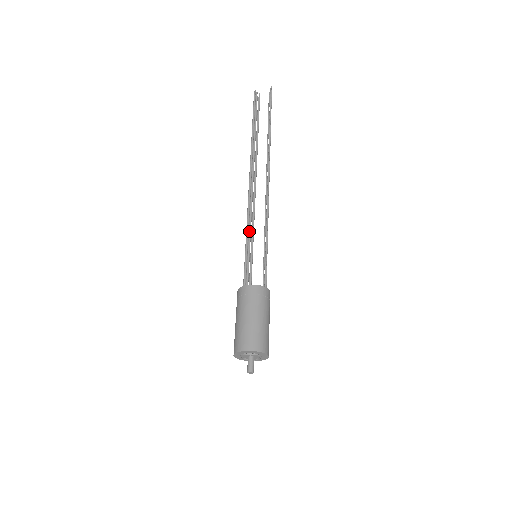
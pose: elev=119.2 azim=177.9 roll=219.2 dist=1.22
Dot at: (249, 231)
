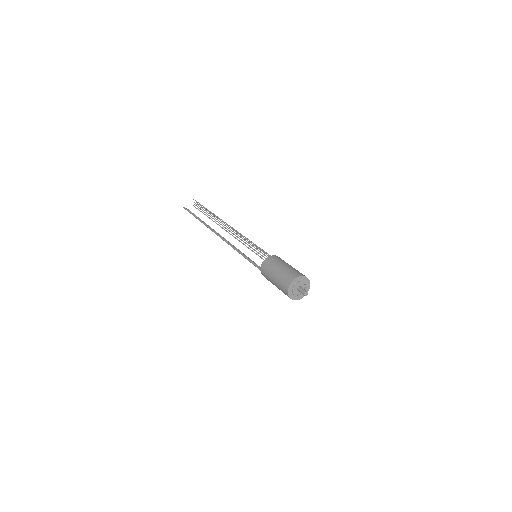
Dot at: (239, 252)
